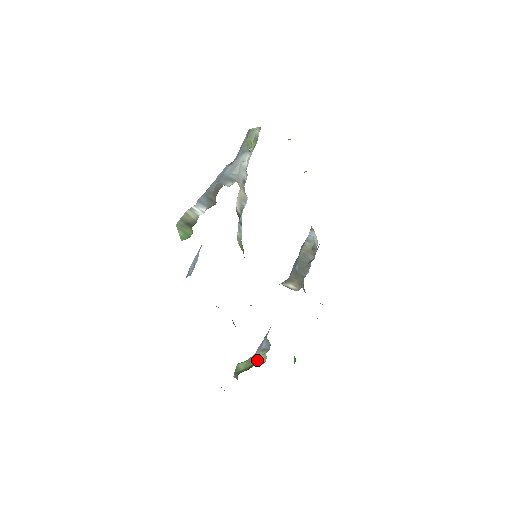
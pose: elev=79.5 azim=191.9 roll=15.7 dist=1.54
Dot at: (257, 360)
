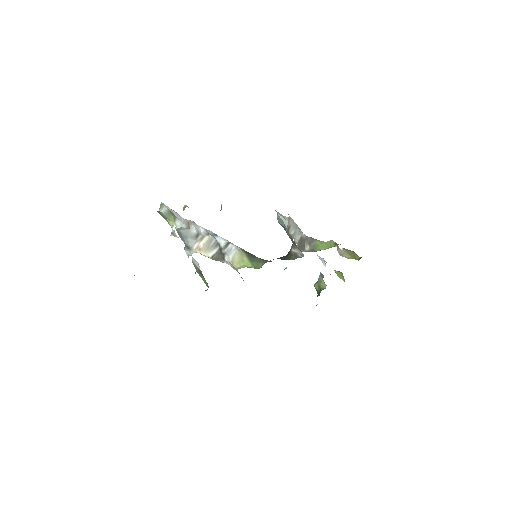
Dot at: (322, 283)
